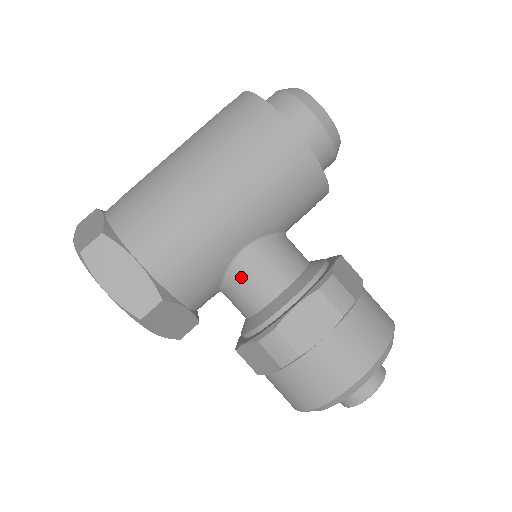
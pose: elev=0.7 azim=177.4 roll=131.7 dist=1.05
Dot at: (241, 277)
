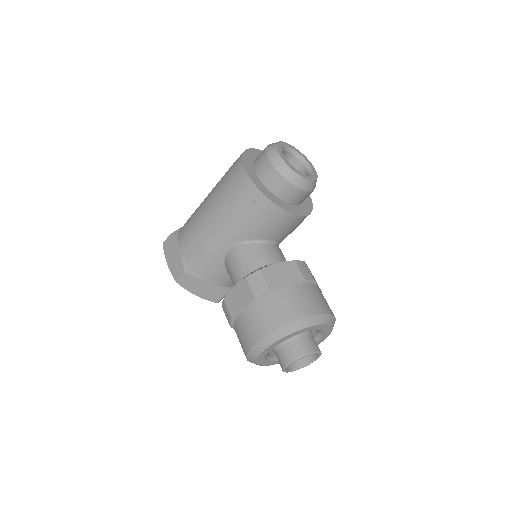
Dot at: (228, 266)
